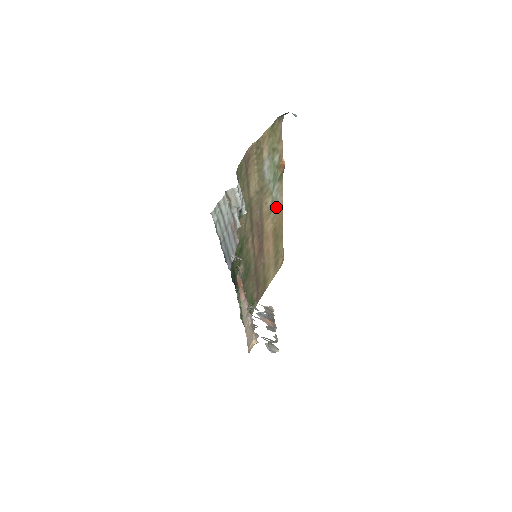
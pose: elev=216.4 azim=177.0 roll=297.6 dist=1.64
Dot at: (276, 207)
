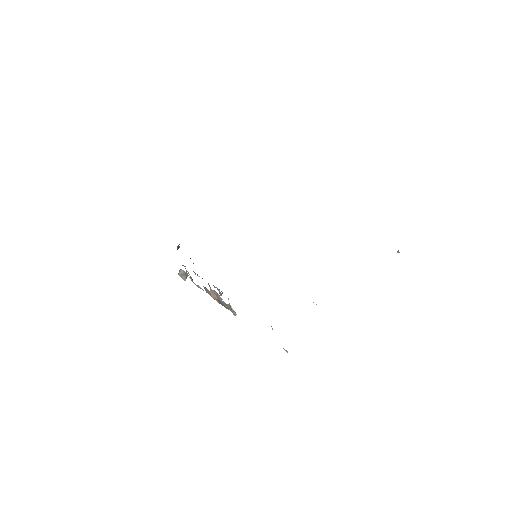
Dot at: occluded
